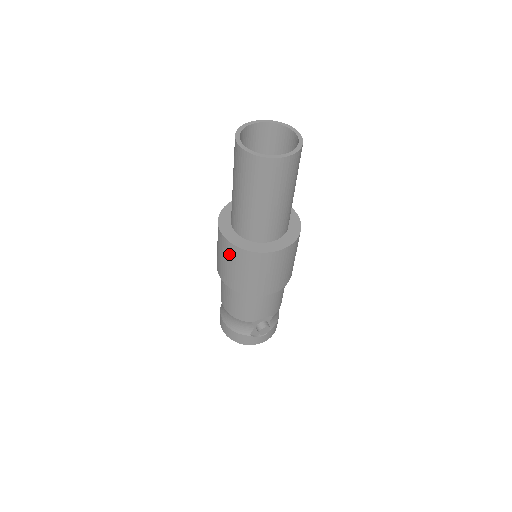
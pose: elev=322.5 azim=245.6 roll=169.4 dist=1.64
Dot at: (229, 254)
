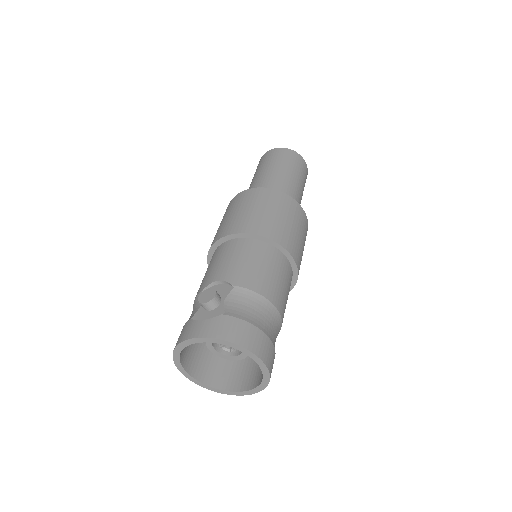
Dot at: occluded
